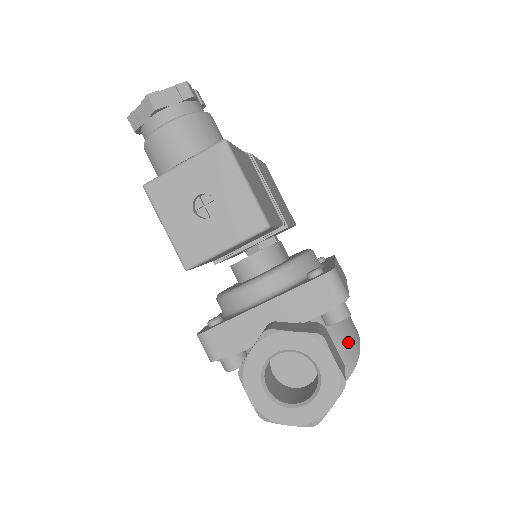
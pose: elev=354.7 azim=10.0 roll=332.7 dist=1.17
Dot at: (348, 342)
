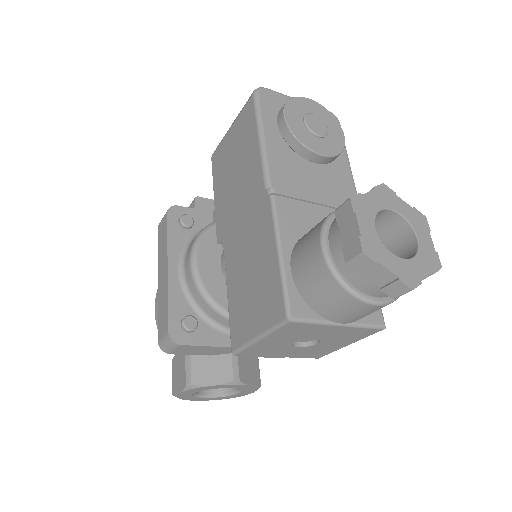
Dot at: occluded
